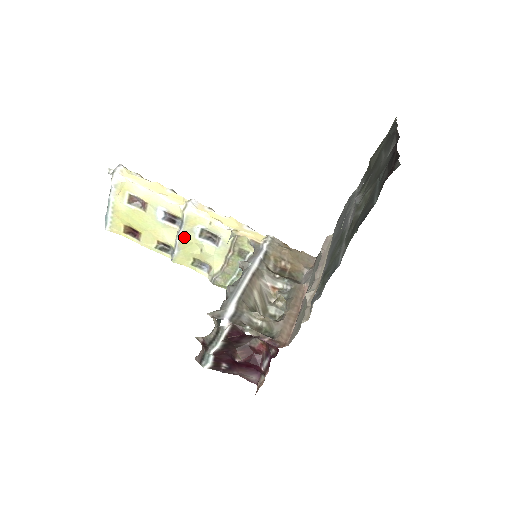
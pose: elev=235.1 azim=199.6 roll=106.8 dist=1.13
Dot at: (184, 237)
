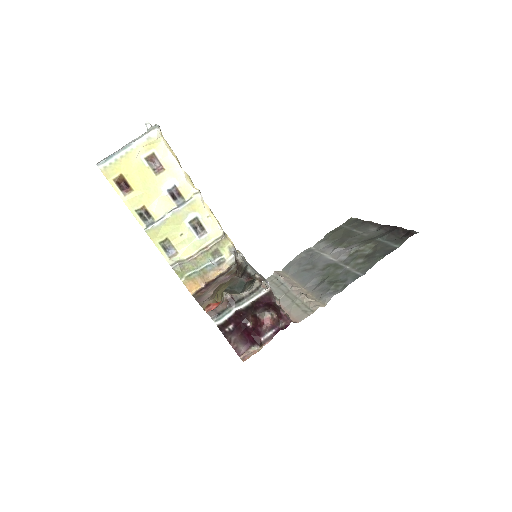
Dot at: (176, 215)
